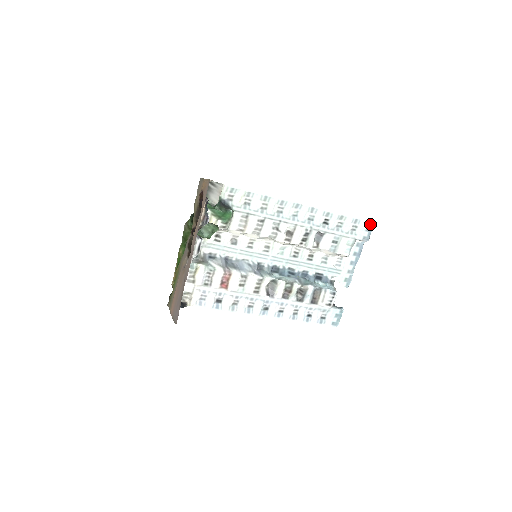
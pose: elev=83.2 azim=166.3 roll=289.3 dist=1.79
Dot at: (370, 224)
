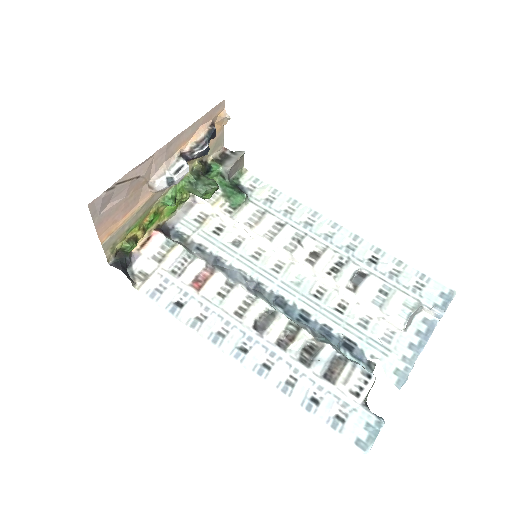
Dot at: (447, 289)
